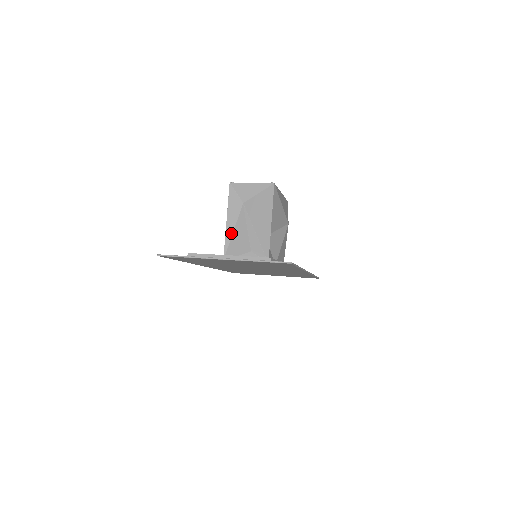
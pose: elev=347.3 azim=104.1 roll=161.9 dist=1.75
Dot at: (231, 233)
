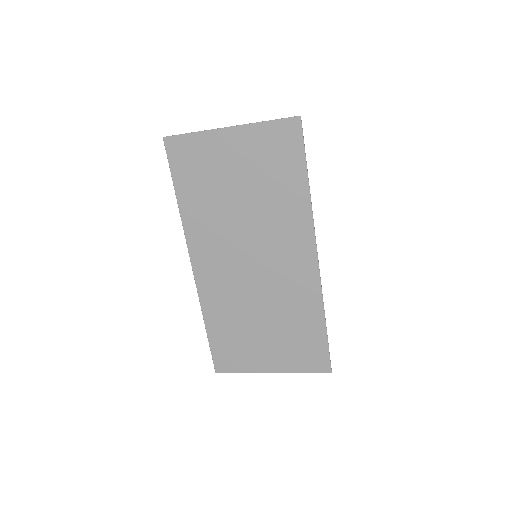
Dot at: occluded
